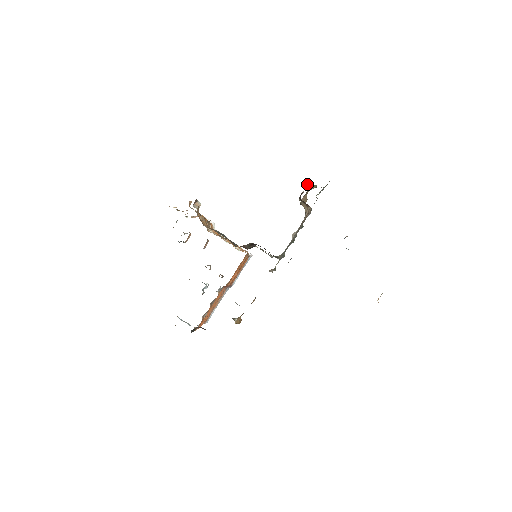
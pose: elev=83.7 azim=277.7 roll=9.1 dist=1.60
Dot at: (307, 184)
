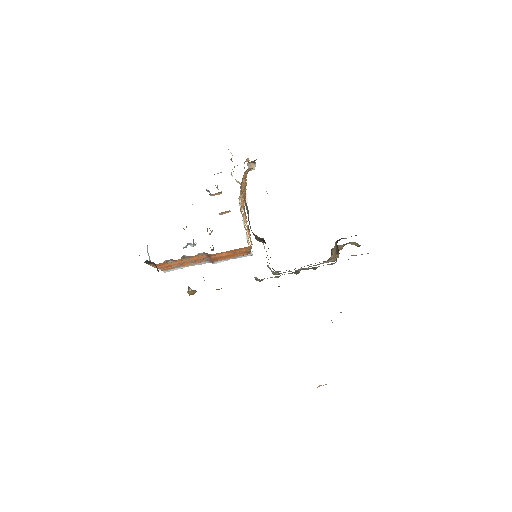
Dot at: occluded
